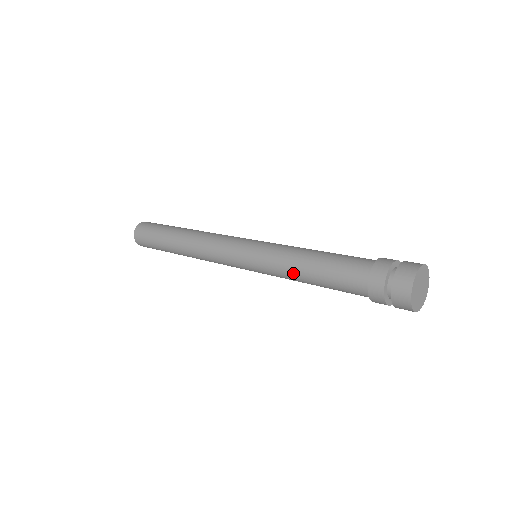
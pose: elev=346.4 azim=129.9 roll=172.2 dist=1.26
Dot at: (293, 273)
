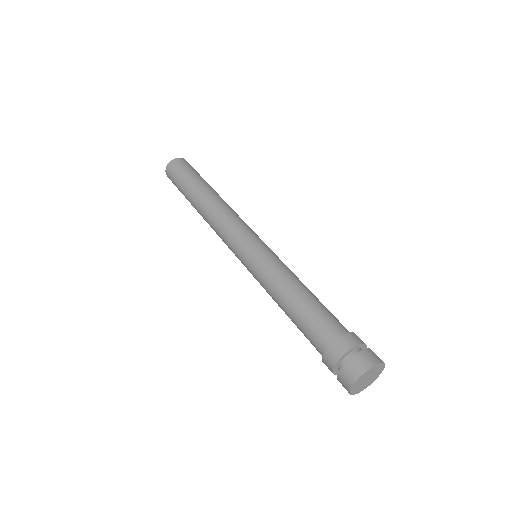
Dot at: (275, 295)
